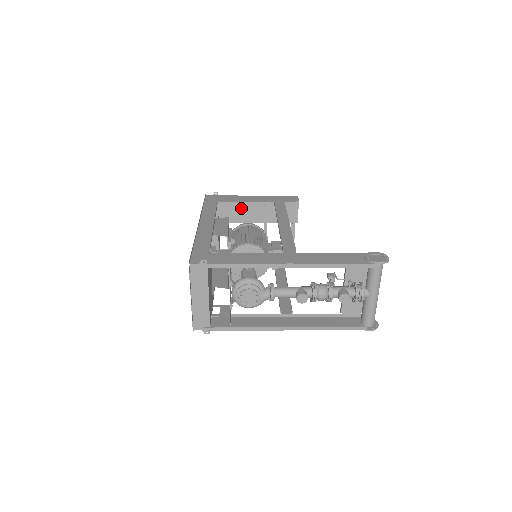
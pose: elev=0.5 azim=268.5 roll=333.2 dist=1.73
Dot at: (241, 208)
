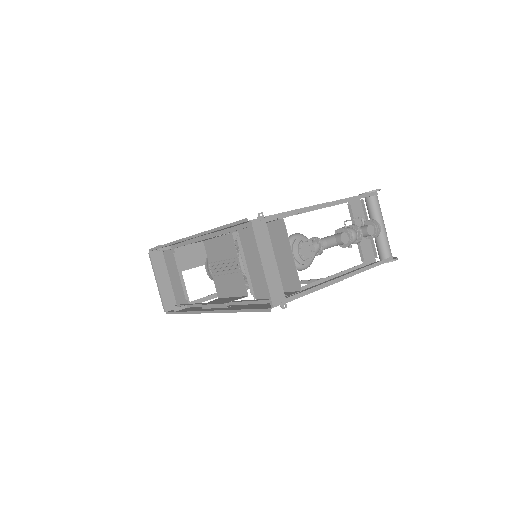
Dot at: (193, 250)
